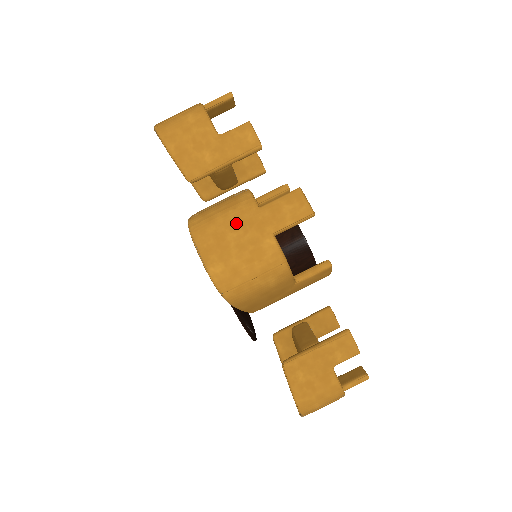
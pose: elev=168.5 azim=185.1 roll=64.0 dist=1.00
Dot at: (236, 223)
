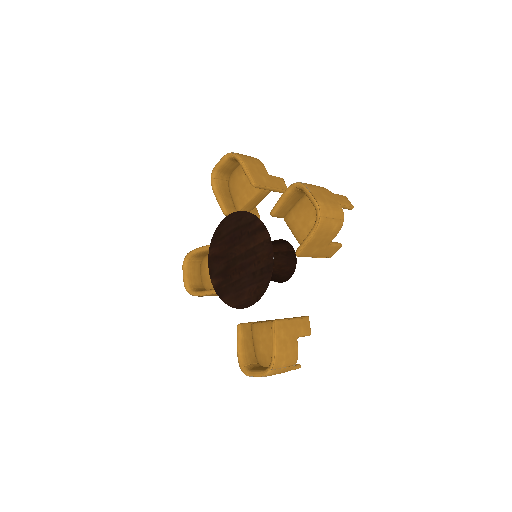
Dot at: (325, 192)
